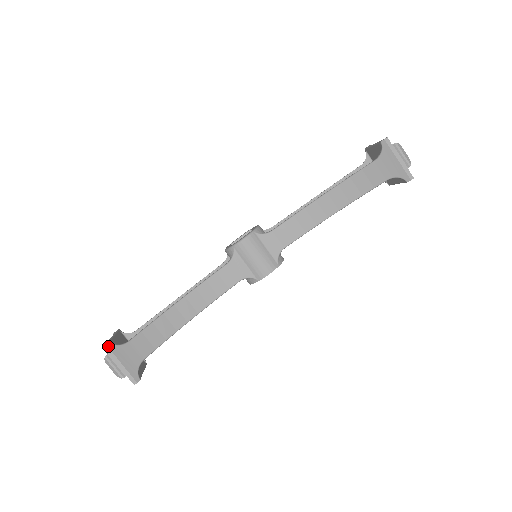
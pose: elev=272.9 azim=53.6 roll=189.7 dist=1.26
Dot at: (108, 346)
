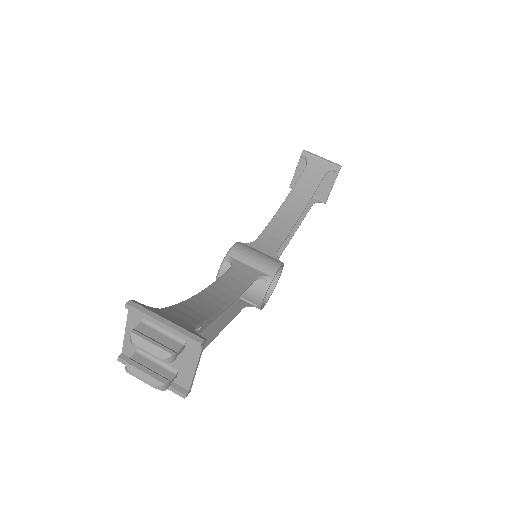
Dot at: (135, 302)
